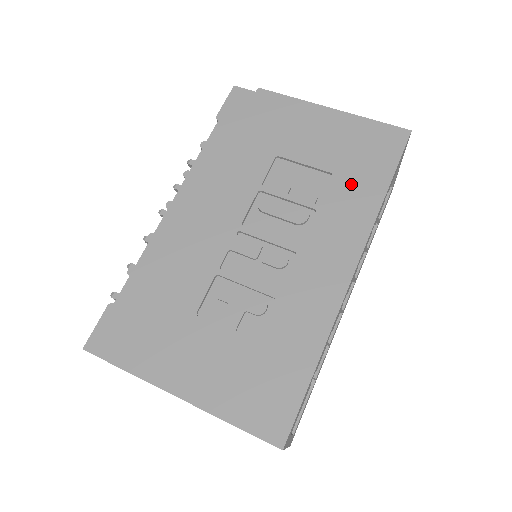
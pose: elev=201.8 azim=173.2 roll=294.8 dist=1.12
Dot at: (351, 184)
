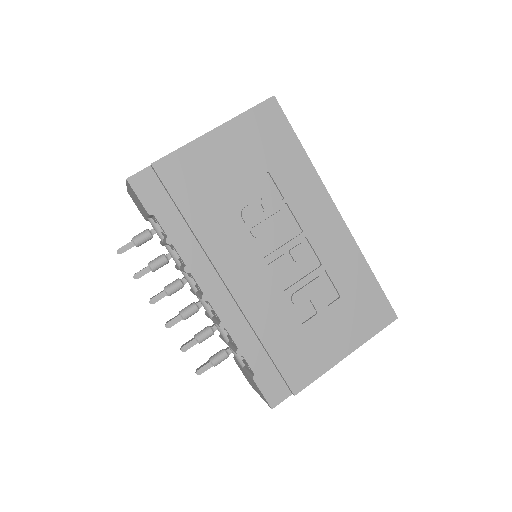
Dot at: (284, 167)
